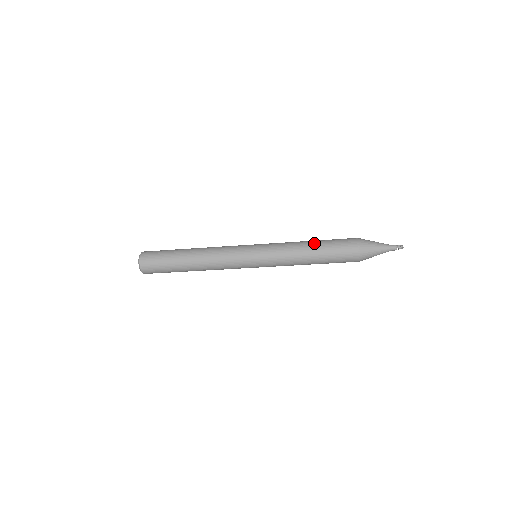
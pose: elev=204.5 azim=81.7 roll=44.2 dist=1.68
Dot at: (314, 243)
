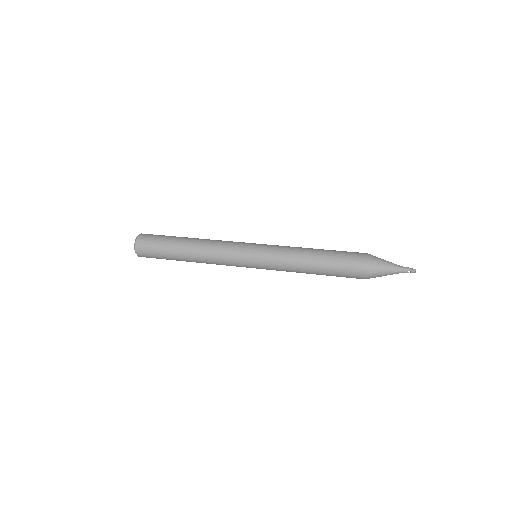
Dot at: (319, 251)
